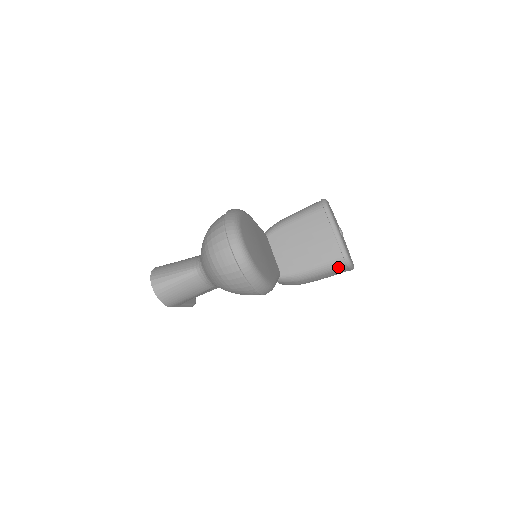
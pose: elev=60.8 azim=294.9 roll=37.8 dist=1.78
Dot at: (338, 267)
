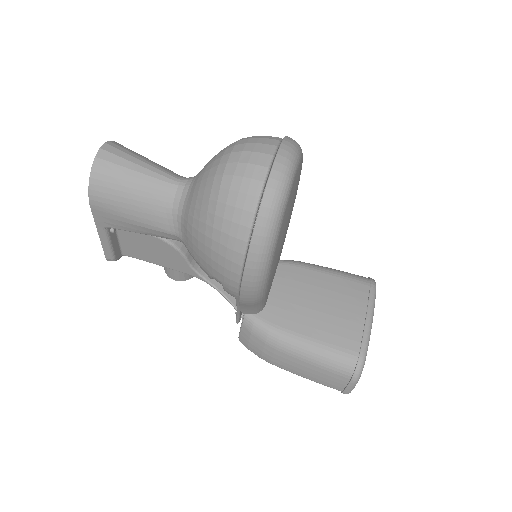
Dot at: (340, 367)
